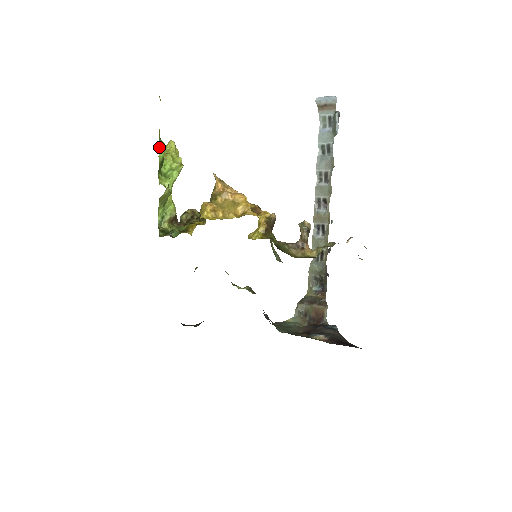
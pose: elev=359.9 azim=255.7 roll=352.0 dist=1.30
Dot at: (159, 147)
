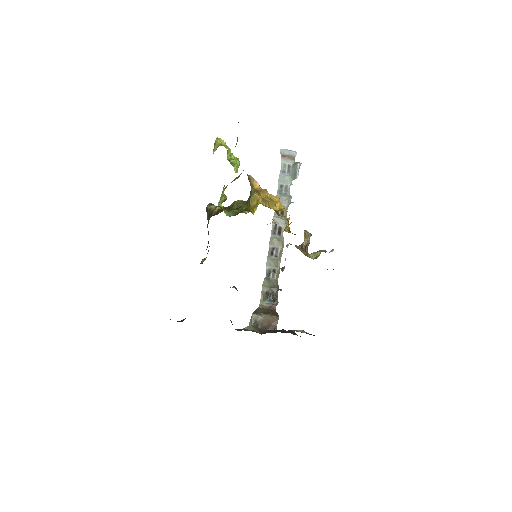
Dot at: occluded
